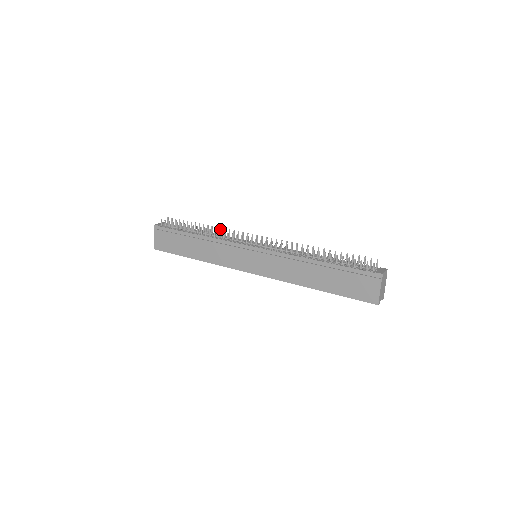
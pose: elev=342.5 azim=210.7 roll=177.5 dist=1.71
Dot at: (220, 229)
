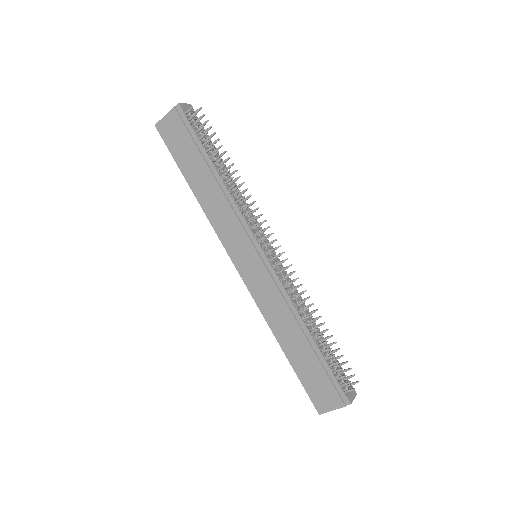
Dot at: (246, 189)
